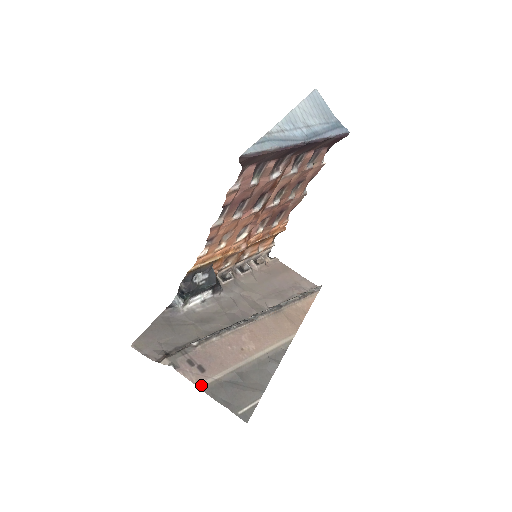
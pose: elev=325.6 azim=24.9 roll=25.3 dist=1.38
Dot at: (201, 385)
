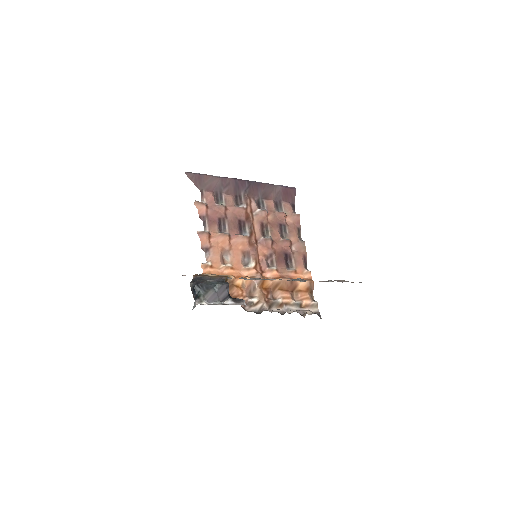
Dot at: occluded
